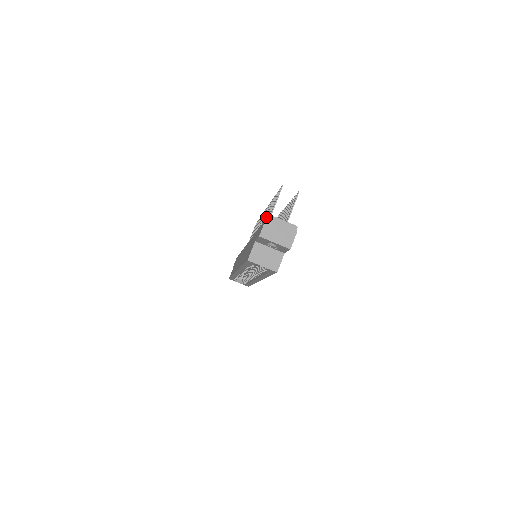
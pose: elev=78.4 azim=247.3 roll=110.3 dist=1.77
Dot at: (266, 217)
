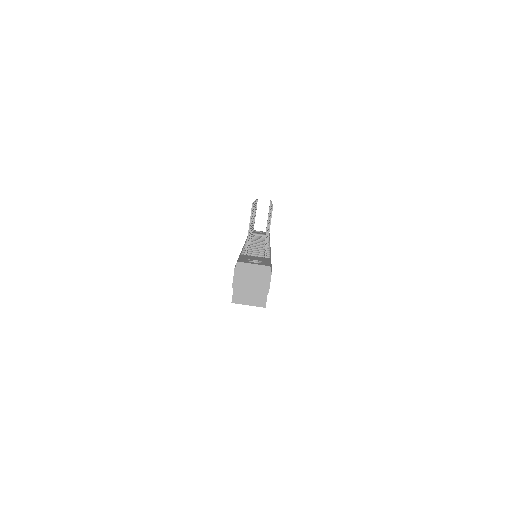
Dot at: occluded
